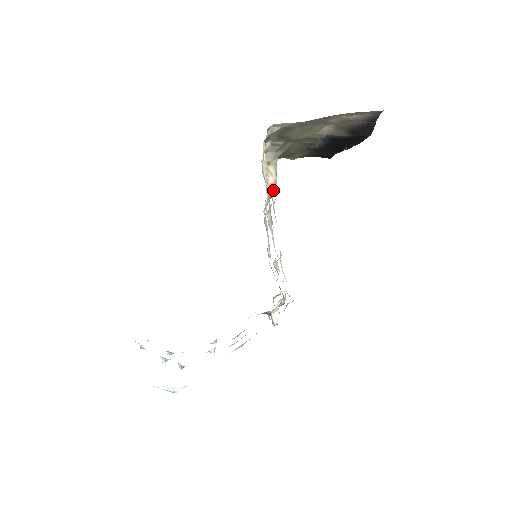
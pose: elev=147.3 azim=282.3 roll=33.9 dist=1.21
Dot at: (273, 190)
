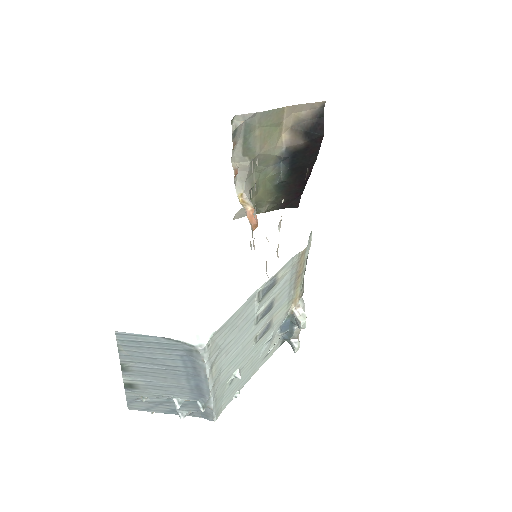
Dot at: (253, 217)
